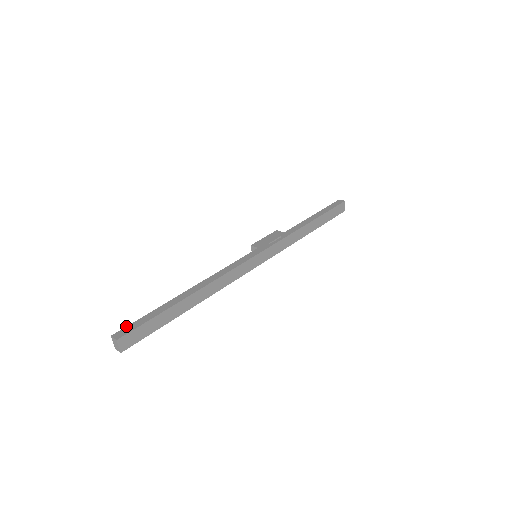
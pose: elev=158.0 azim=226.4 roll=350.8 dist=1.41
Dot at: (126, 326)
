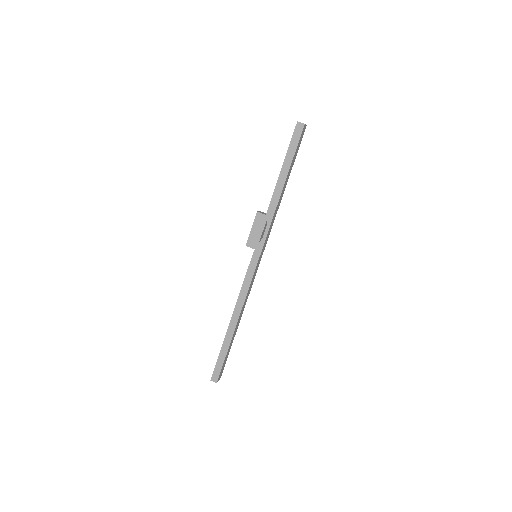
Dot at: occluded
